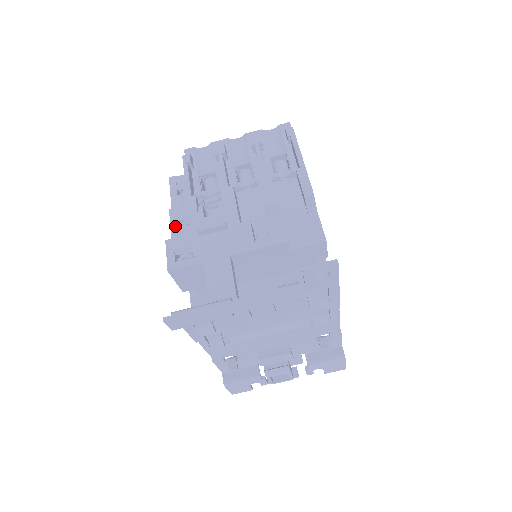
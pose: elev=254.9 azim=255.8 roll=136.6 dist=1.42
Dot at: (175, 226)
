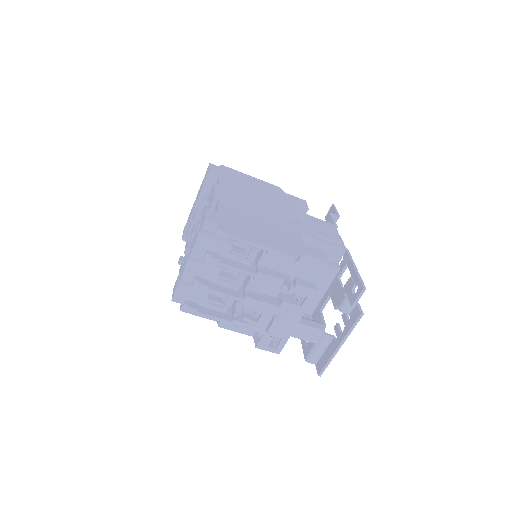
Dot at: (236, 329)
